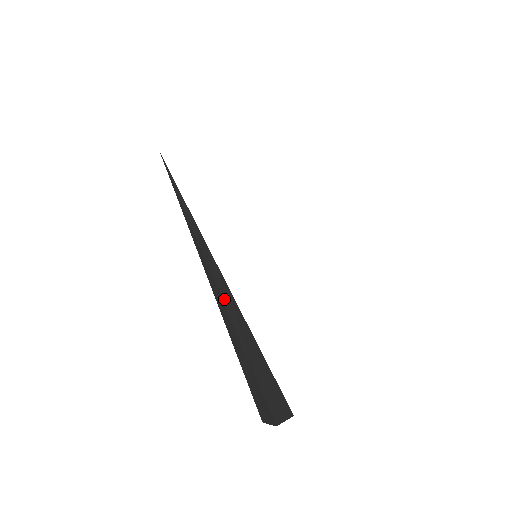
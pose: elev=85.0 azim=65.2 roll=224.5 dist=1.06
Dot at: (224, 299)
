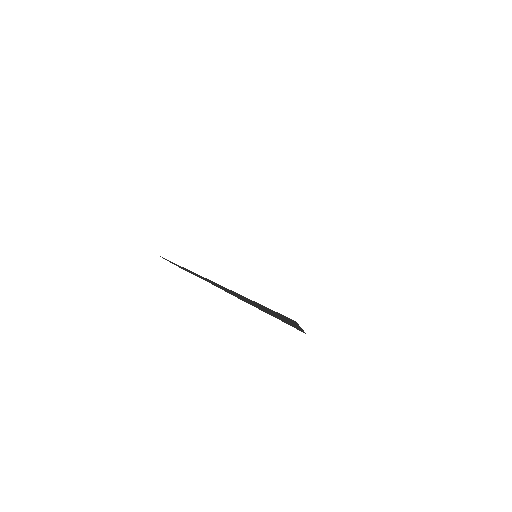
Dot at: (235, 296)
